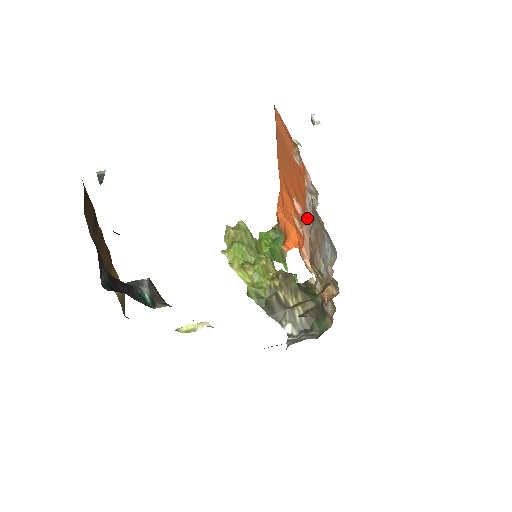
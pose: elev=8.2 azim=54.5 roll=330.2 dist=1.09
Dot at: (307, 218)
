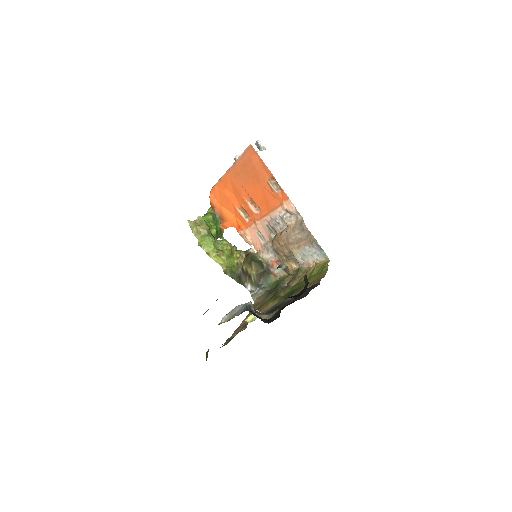
Dot at: (271, 221)
